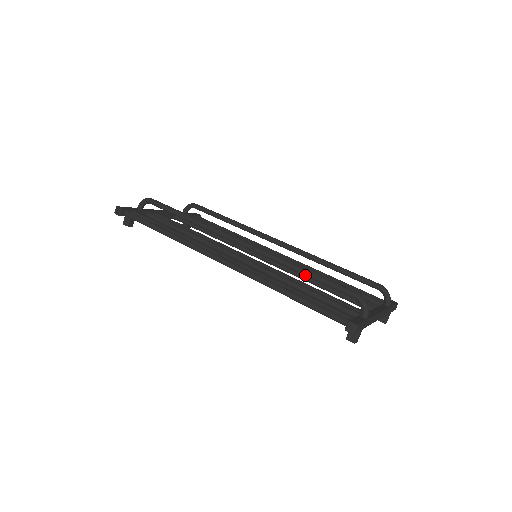
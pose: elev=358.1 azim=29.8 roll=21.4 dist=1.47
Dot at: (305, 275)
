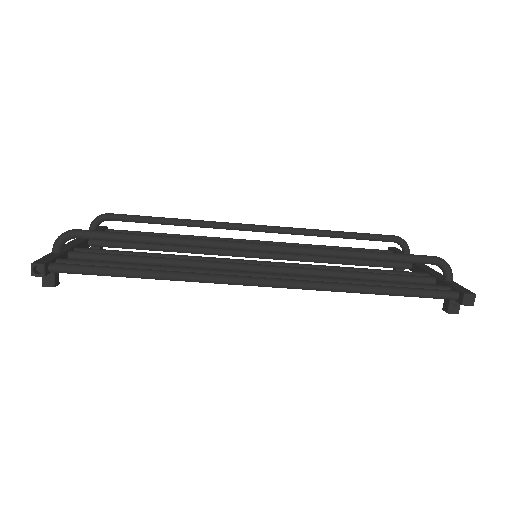
Dot at: (368, 259)
